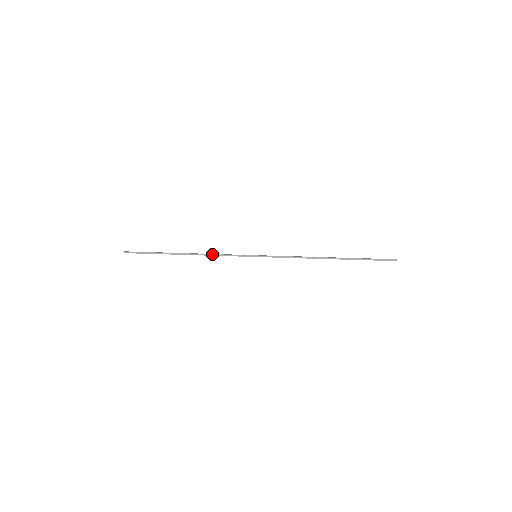
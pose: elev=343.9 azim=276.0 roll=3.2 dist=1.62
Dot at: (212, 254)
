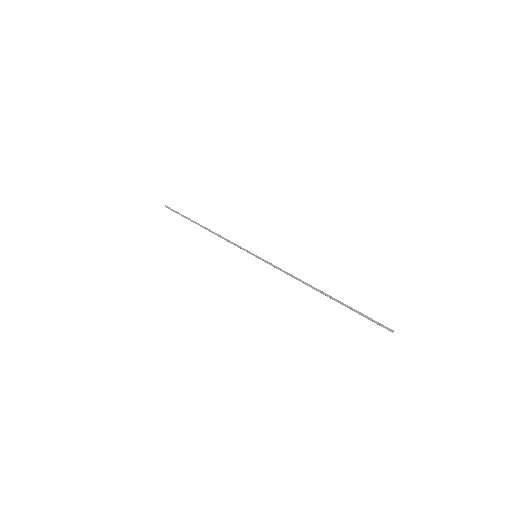
Dot at: (223, 237)
